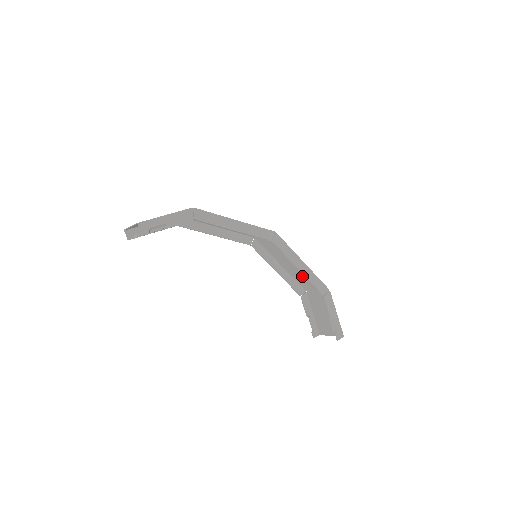
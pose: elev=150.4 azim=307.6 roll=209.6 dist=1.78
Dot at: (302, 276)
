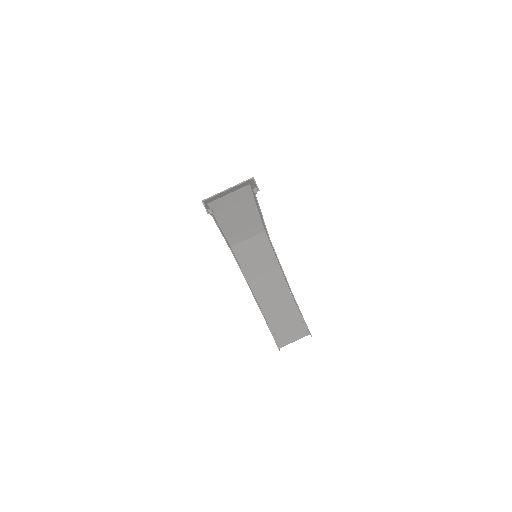
Dot at: (267, 285)
